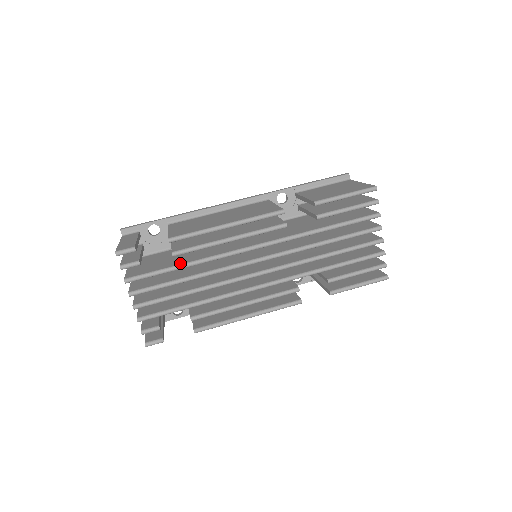
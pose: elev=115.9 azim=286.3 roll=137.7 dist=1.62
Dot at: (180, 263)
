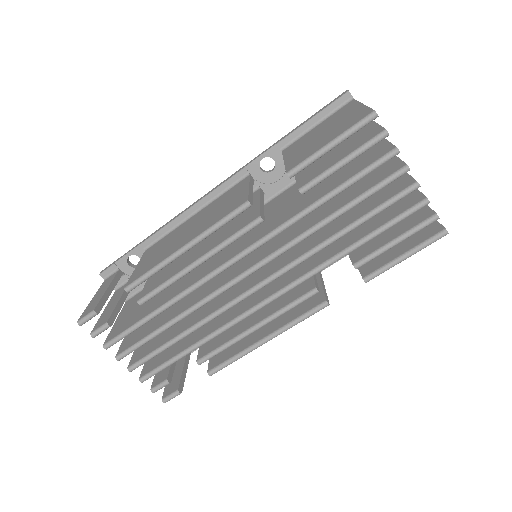
Dot at: (154, 308)
